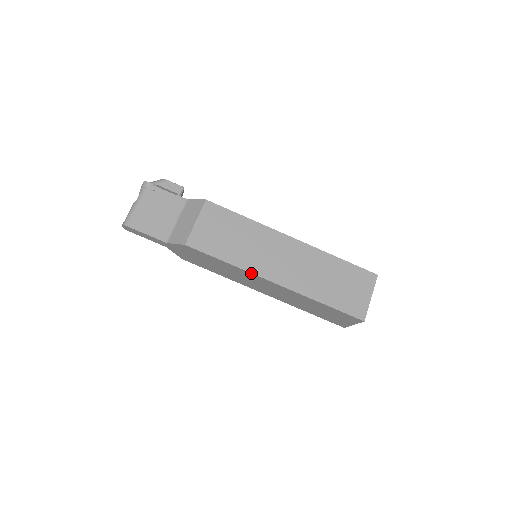
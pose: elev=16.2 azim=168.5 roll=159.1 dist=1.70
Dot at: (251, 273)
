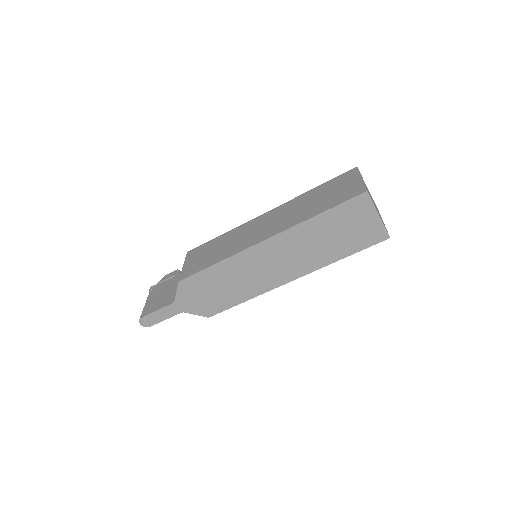
Dot at: (240, 252)
